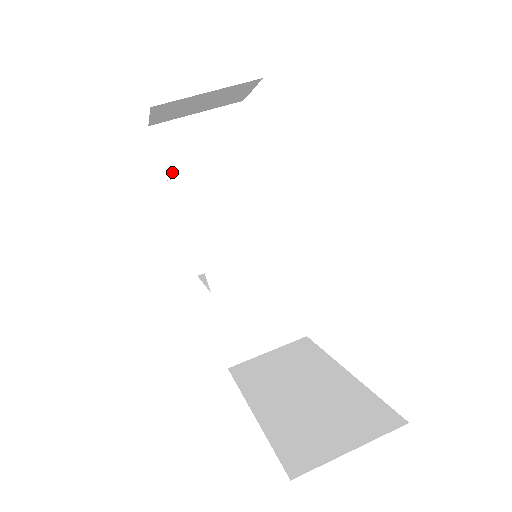
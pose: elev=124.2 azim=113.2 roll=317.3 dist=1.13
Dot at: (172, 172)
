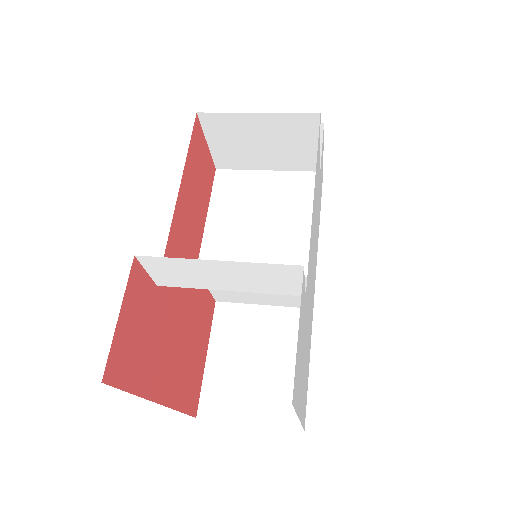
Dot at: occluded
